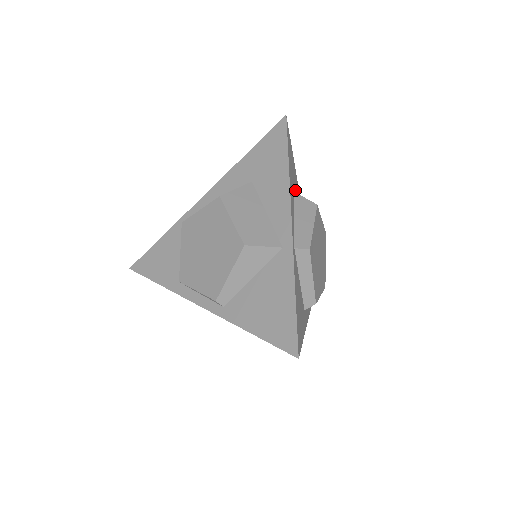
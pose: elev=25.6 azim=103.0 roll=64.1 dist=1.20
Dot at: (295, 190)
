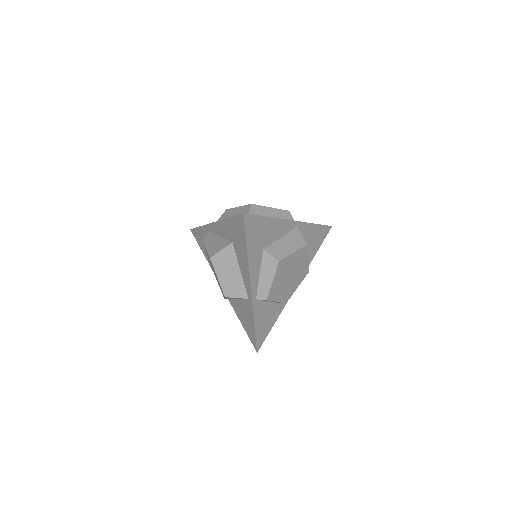
Dot at: (268, 241)
